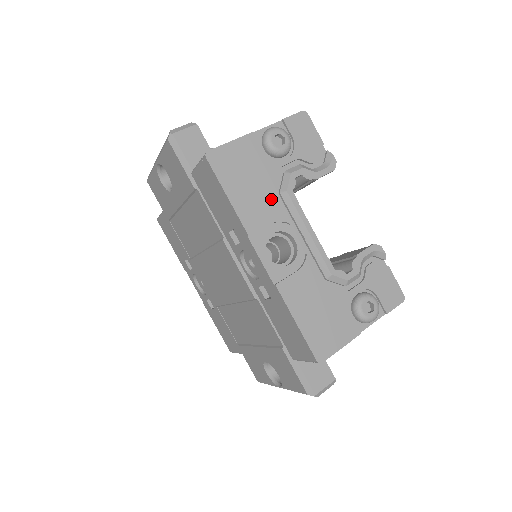
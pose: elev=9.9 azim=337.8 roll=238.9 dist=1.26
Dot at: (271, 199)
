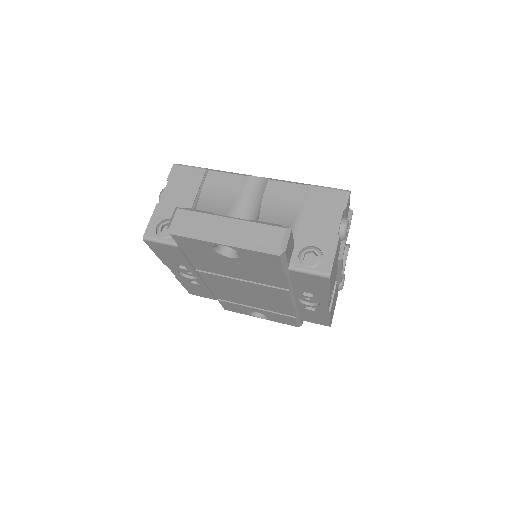
Dot at: (336, 269)
